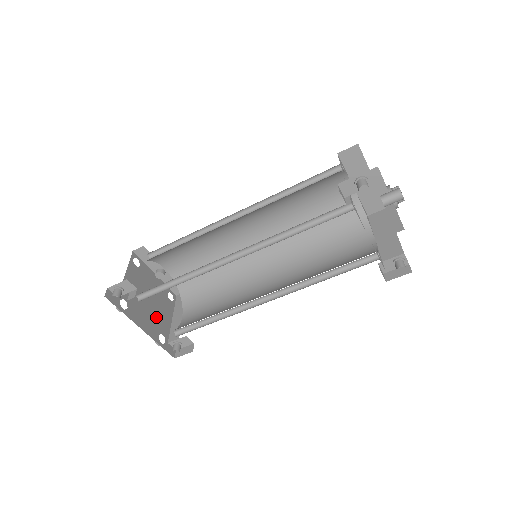
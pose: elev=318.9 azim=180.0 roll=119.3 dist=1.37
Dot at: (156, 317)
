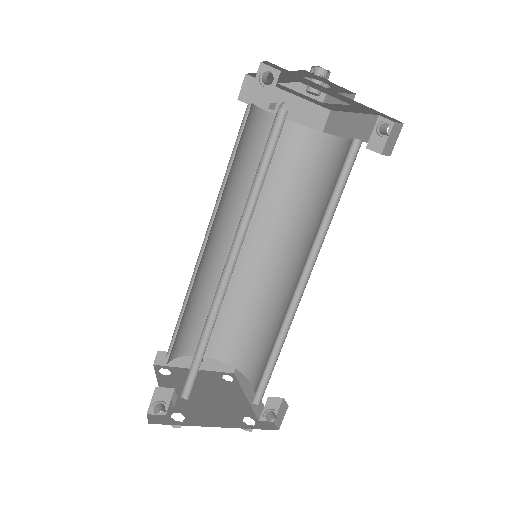
Dot at: (226, 406)
